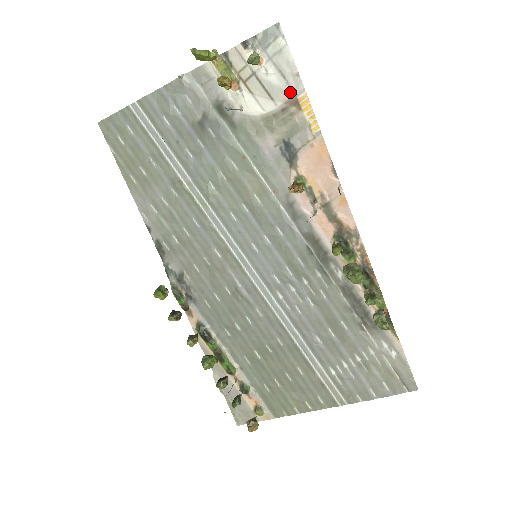
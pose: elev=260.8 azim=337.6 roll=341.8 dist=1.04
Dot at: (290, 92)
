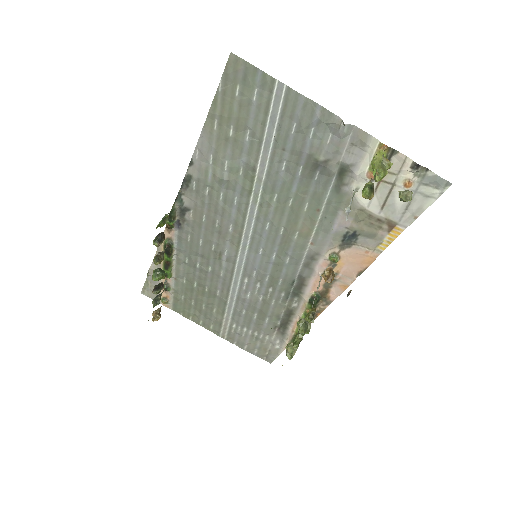
Dot at: (397, 218)
